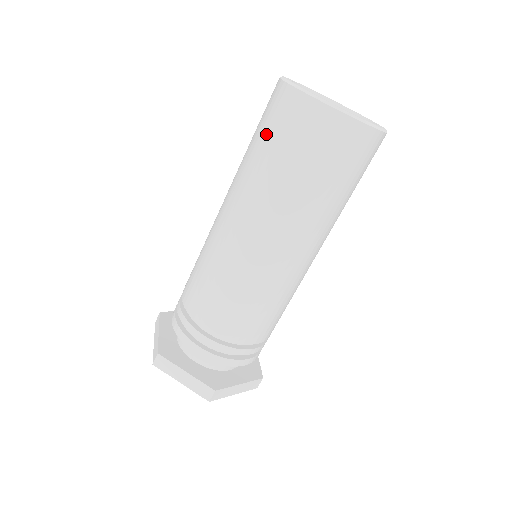
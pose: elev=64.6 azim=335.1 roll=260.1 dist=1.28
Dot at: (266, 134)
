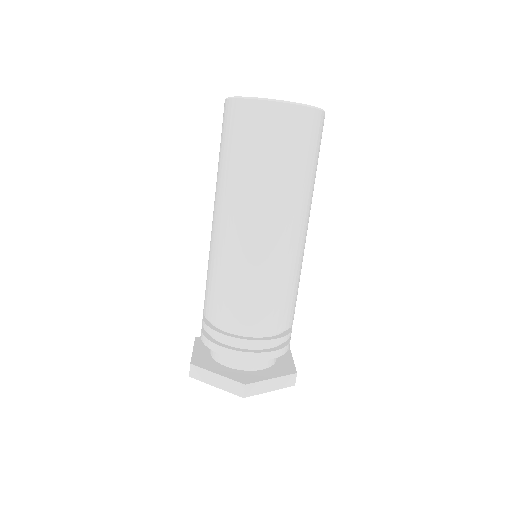
Dot at: (265, 149)
